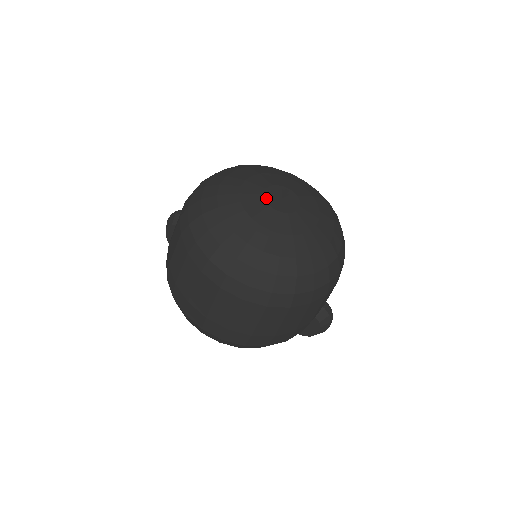
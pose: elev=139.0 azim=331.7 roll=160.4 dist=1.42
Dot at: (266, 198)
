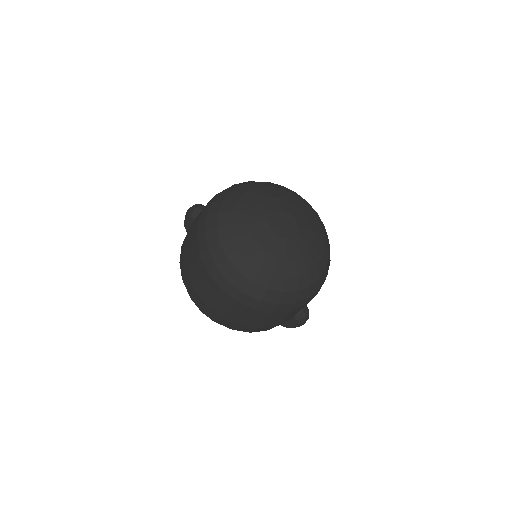
Dot at: (271, 223)
